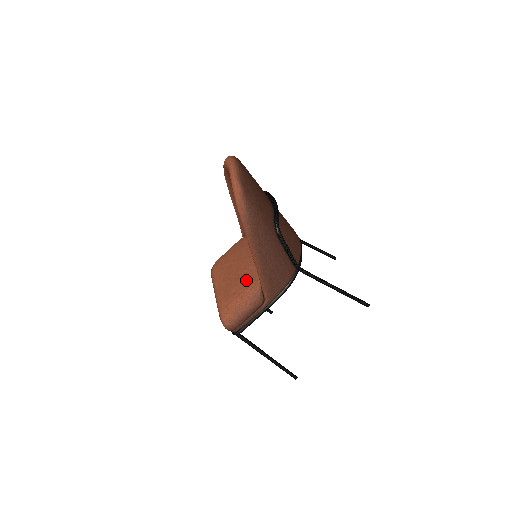
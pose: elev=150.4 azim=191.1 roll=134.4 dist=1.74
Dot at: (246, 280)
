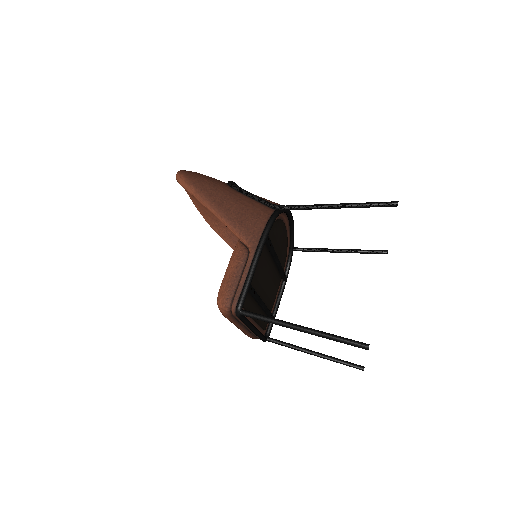
Dot at: occluded
